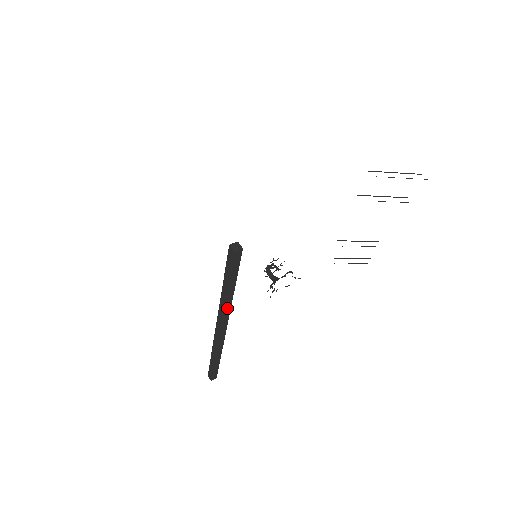
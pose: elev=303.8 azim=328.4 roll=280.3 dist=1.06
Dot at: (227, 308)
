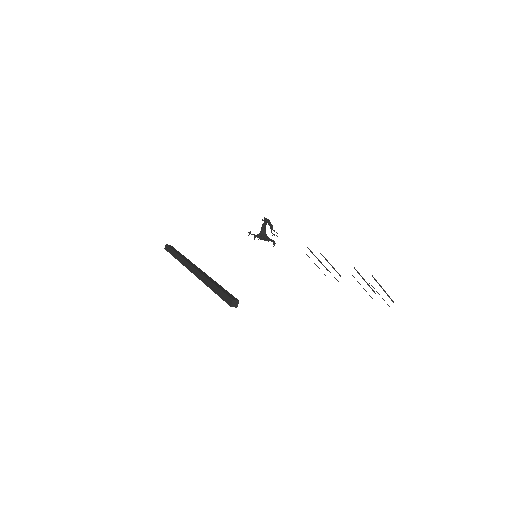
Dot at: occluded
